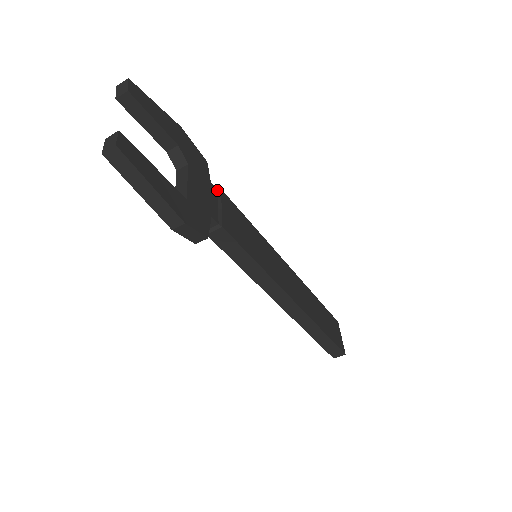
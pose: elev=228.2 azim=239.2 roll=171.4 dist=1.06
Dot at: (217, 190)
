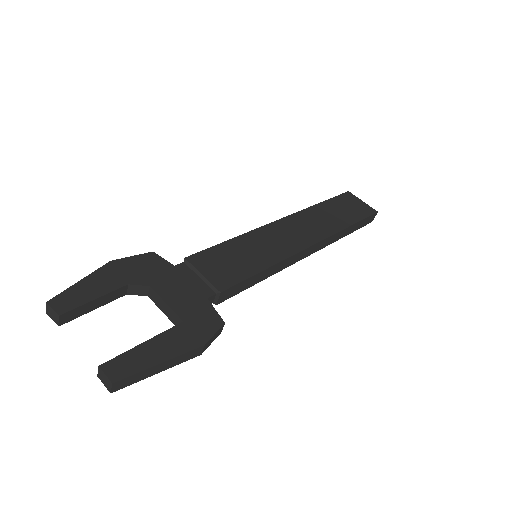
Dot at: (184, 263)
